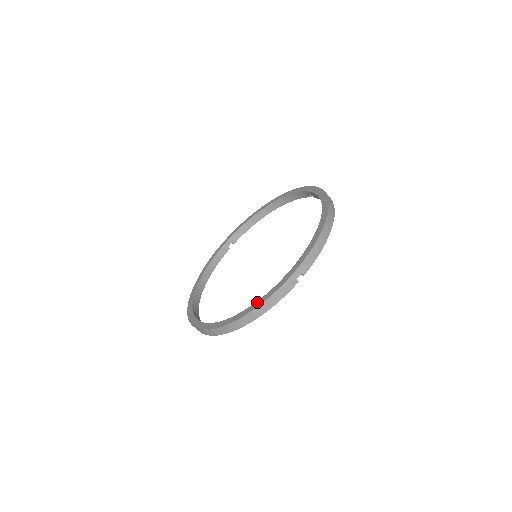
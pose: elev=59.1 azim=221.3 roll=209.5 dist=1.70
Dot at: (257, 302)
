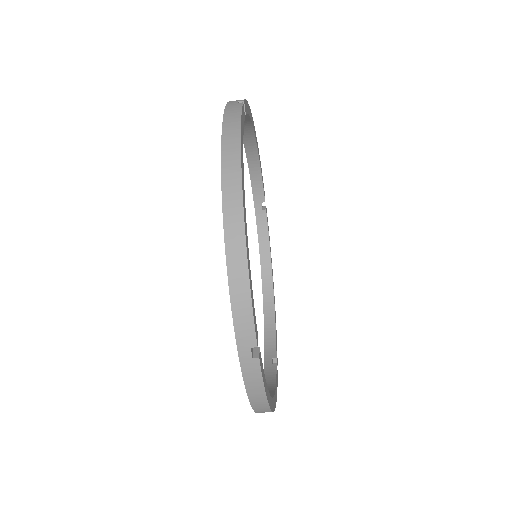
Dot at: occluded
